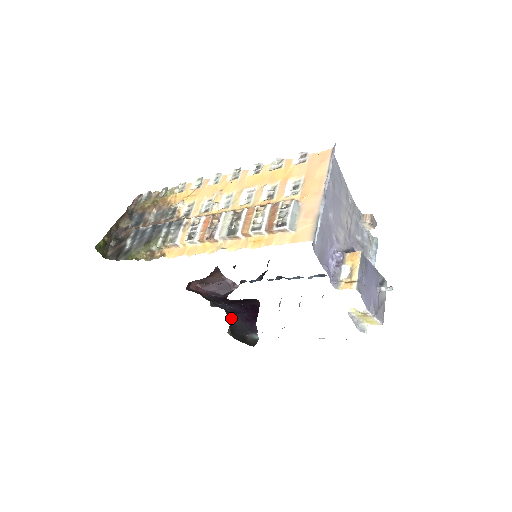
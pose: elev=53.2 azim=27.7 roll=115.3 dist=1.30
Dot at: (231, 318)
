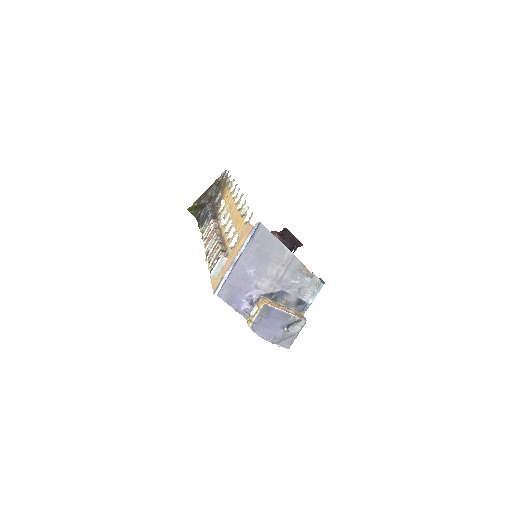
Dot at: occluded
